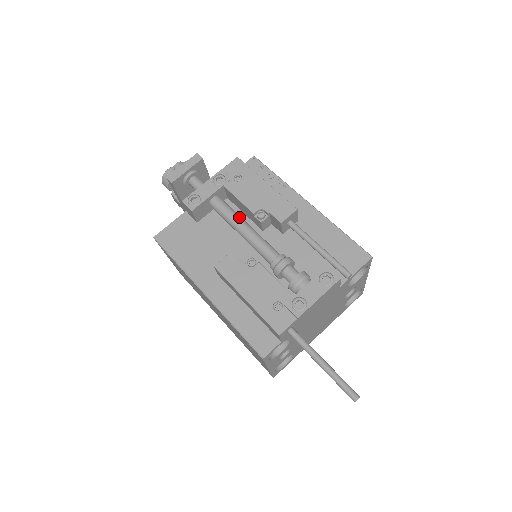
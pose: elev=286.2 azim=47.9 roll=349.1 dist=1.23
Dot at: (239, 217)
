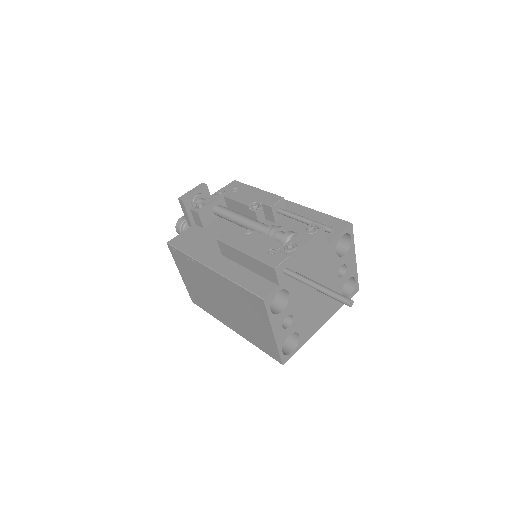
Dot at: (237, 212)
